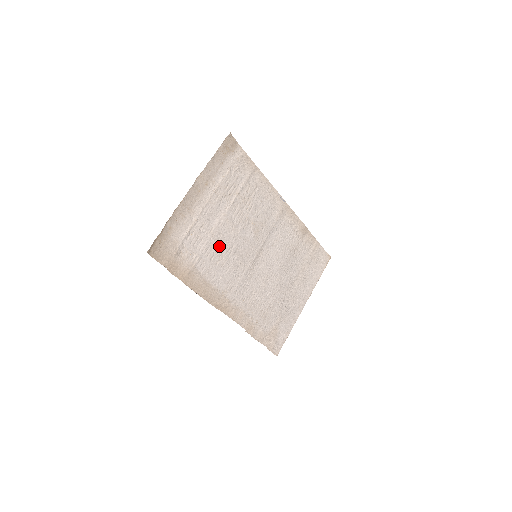
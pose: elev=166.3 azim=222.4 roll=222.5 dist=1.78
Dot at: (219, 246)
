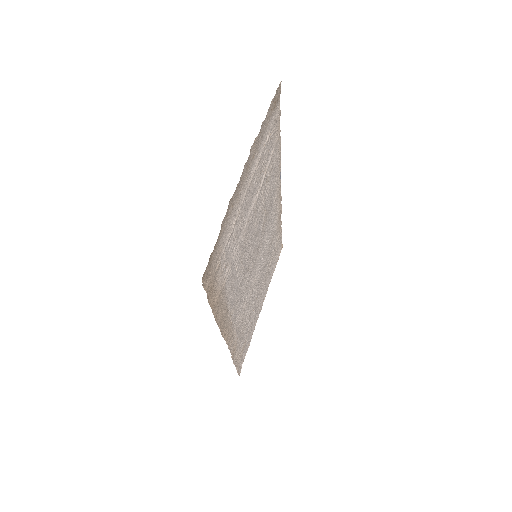
Dot at: (244, 249)
